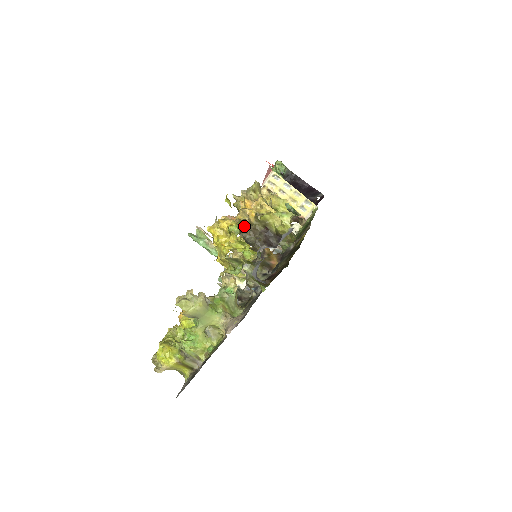
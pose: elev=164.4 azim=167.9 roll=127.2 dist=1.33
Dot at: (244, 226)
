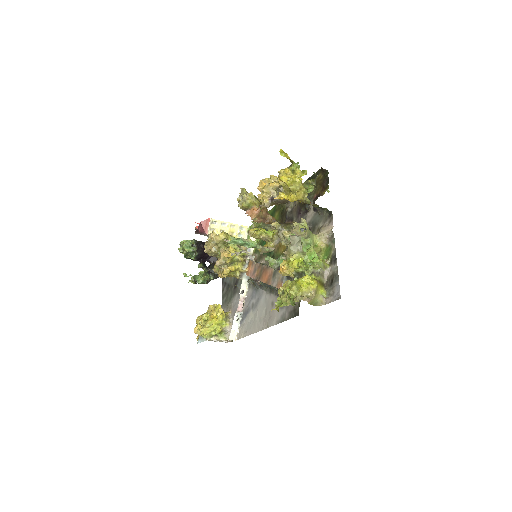
Dot at: (272, 195)
